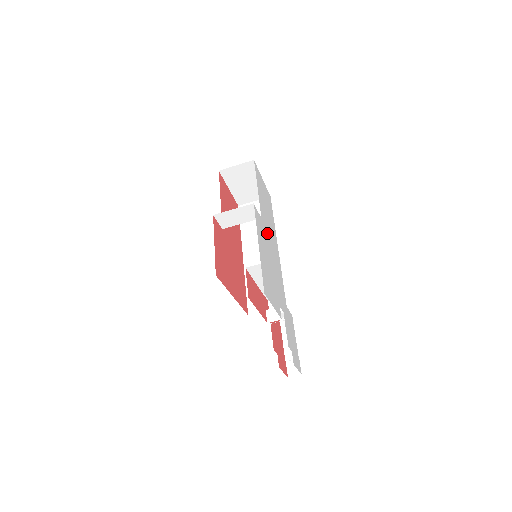
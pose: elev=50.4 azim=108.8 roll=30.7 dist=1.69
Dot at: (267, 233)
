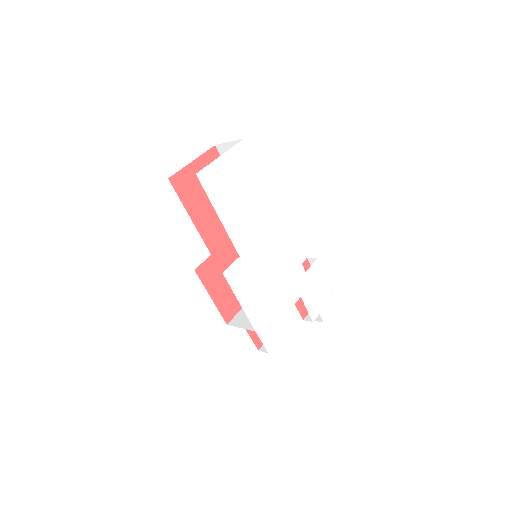
Dot at: (254, 249)
